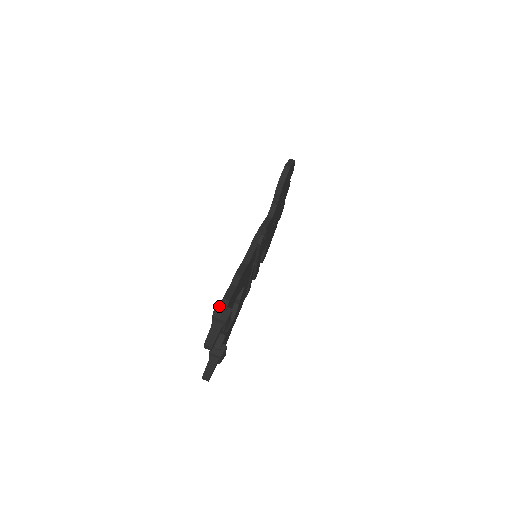
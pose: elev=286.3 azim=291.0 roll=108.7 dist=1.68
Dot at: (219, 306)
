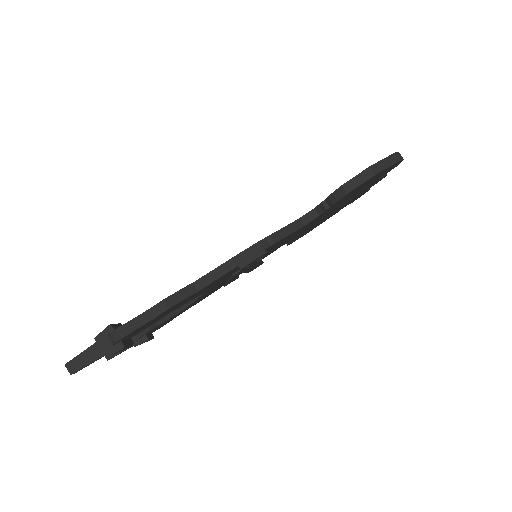
Dot at: (111, 331)
